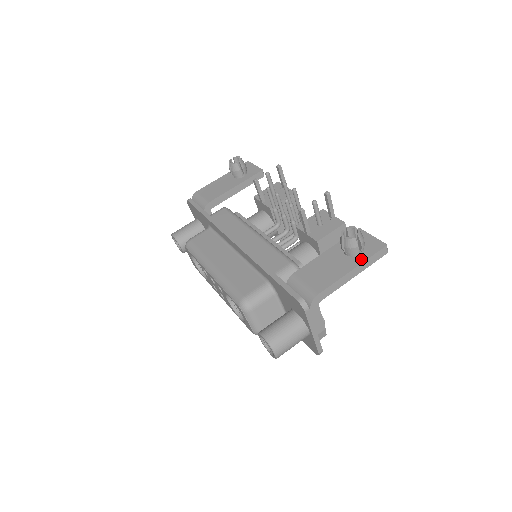
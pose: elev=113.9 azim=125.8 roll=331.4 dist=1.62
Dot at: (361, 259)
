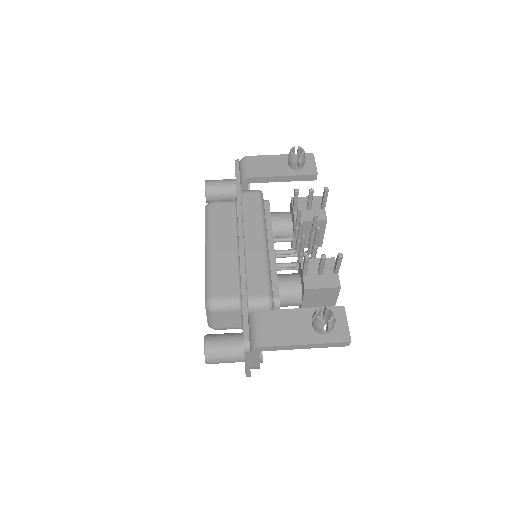
Dot at: (320, 339)
